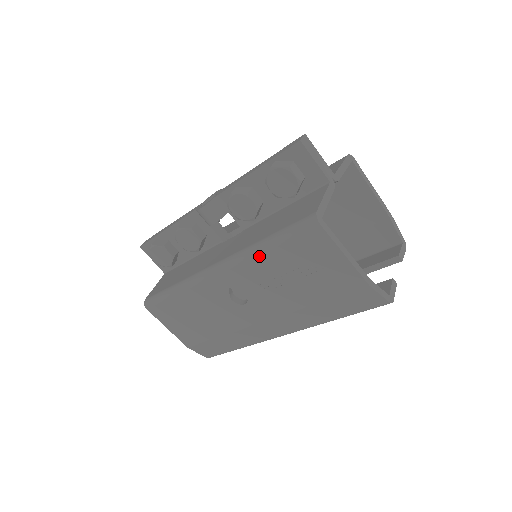
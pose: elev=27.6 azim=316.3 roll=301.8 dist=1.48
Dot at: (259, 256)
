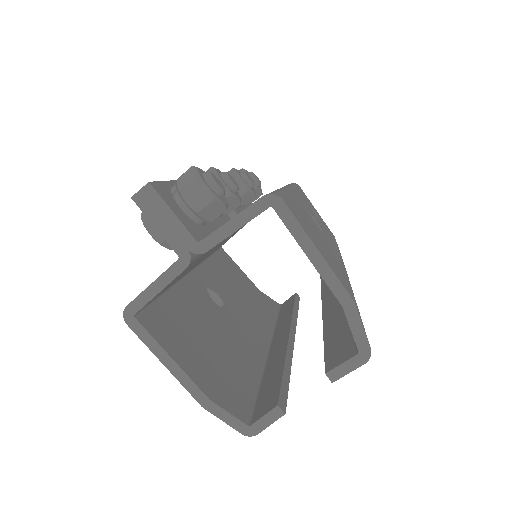
Dot at: occluded
